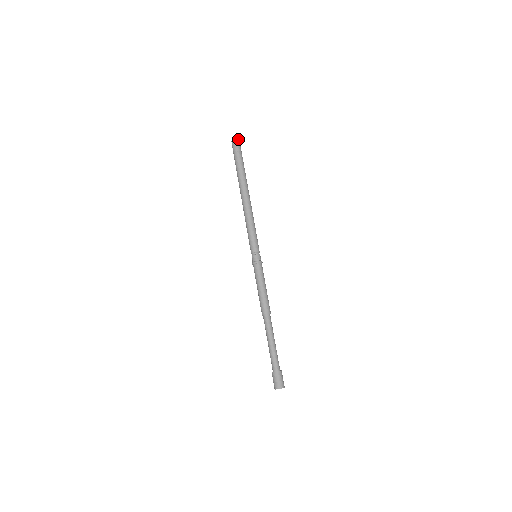
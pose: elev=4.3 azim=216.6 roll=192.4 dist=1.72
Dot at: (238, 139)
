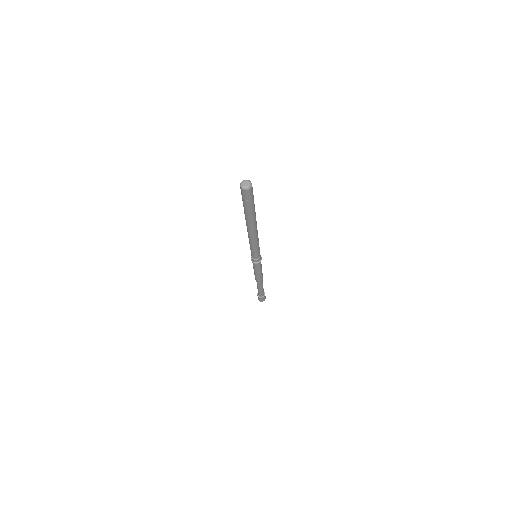
Dot at: (245, 189)
